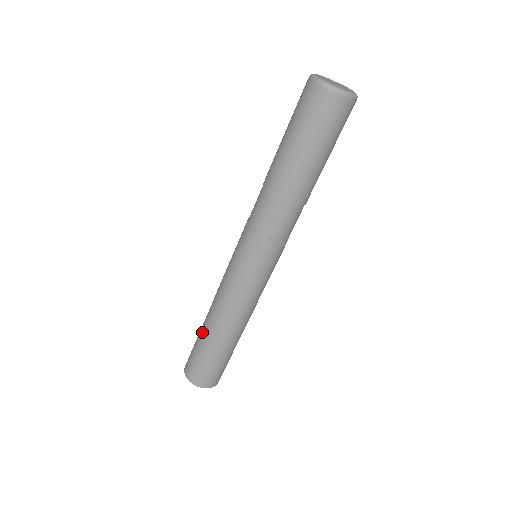
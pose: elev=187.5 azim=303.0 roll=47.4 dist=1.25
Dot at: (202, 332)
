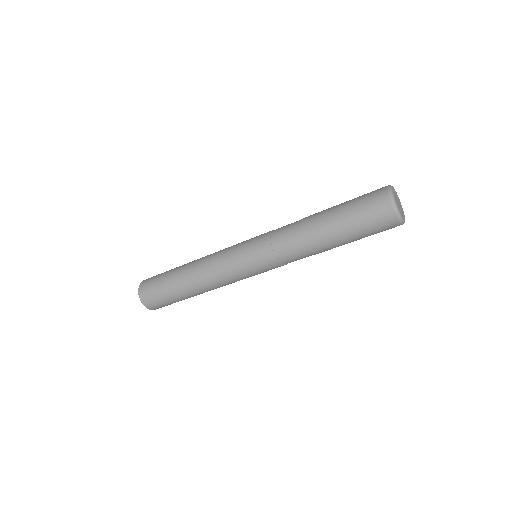
Dot at: (177, 284)
